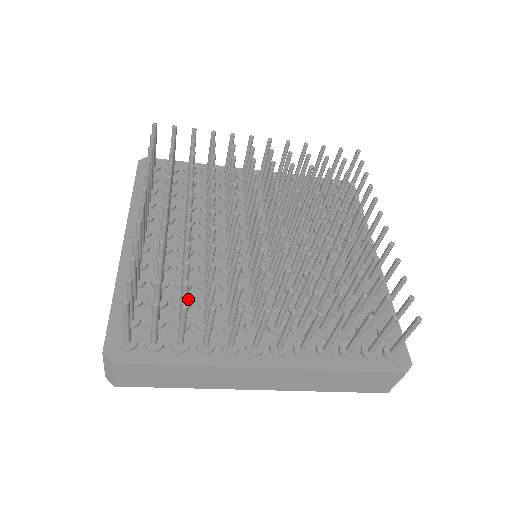
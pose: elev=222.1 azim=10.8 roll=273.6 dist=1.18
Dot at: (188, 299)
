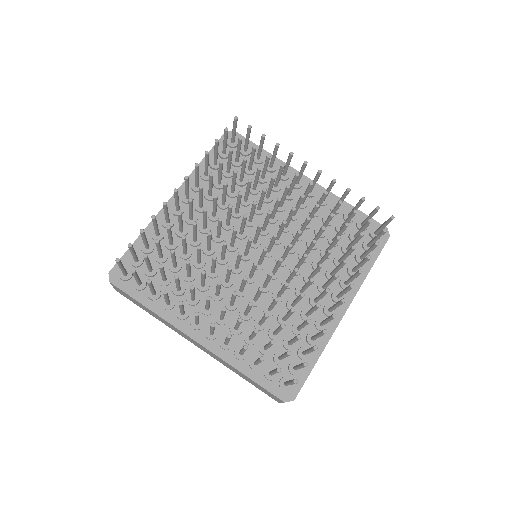
Dot at: (275, 329)
